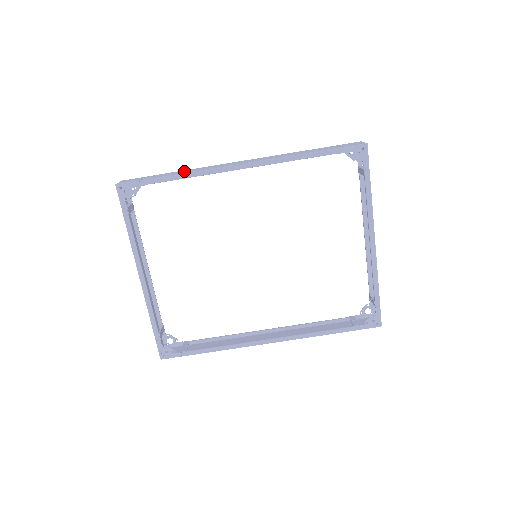
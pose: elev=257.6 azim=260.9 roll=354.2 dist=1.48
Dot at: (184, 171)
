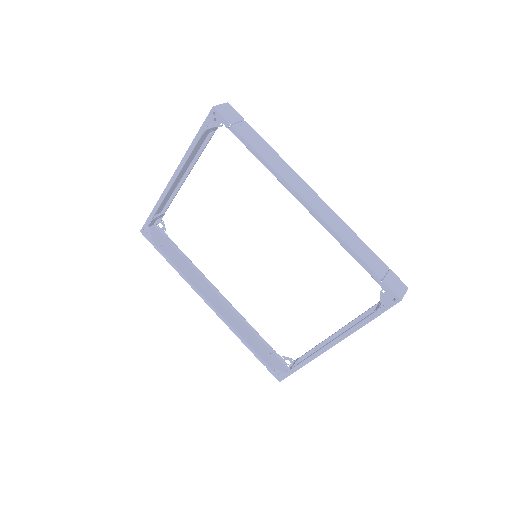
Dot at: (270, 153)
